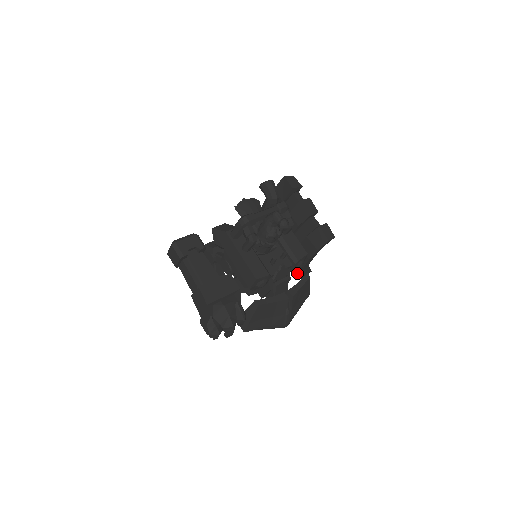
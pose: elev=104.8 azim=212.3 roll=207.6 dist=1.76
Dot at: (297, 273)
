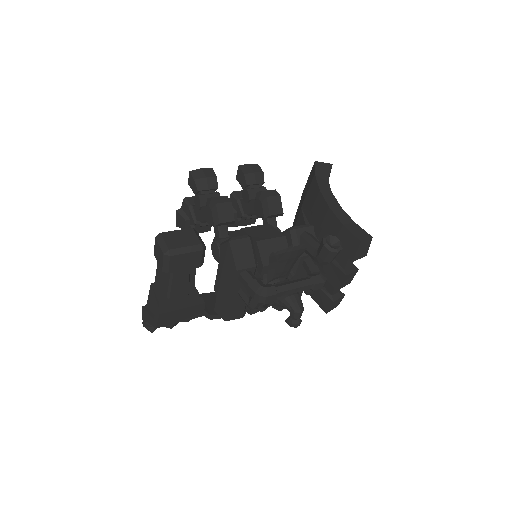
Dot at: occluded
